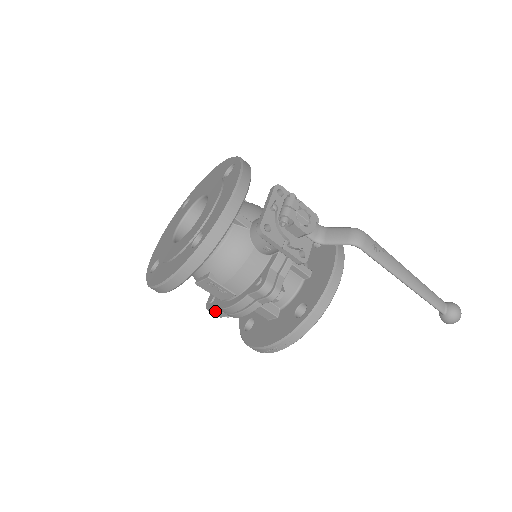
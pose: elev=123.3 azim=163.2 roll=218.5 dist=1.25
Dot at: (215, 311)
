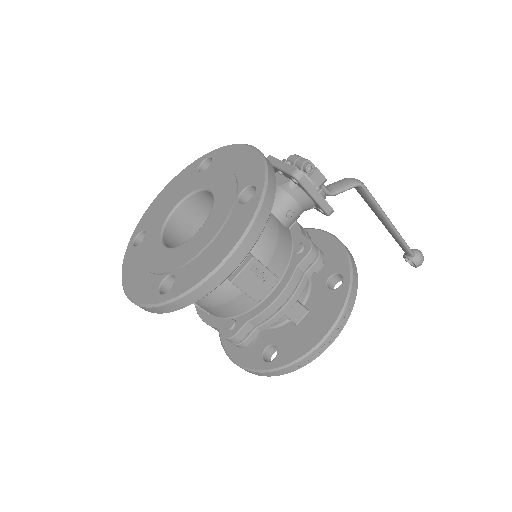
Dot at: (245, 333)
